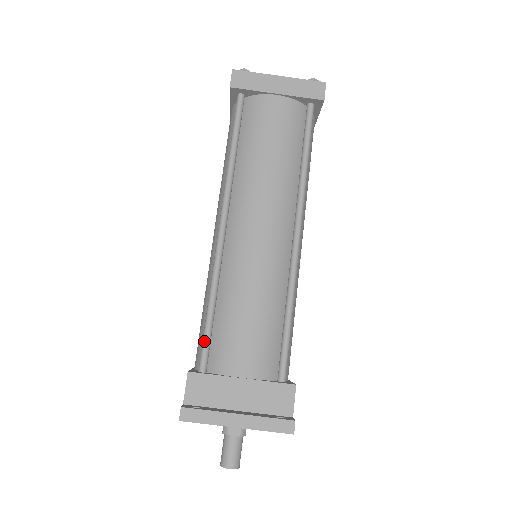
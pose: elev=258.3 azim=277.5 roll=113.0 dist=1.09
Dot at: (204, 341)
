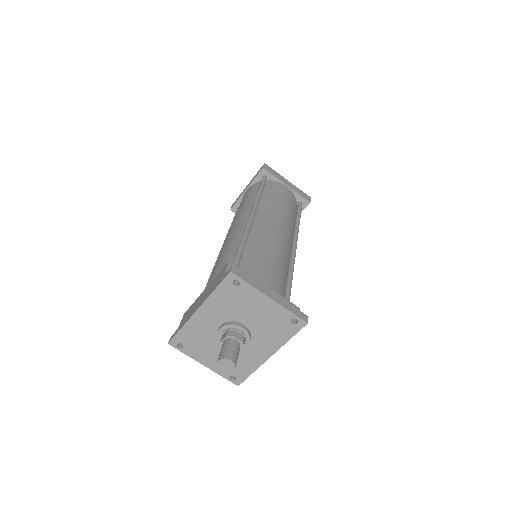
Dot at: (237, 257)
